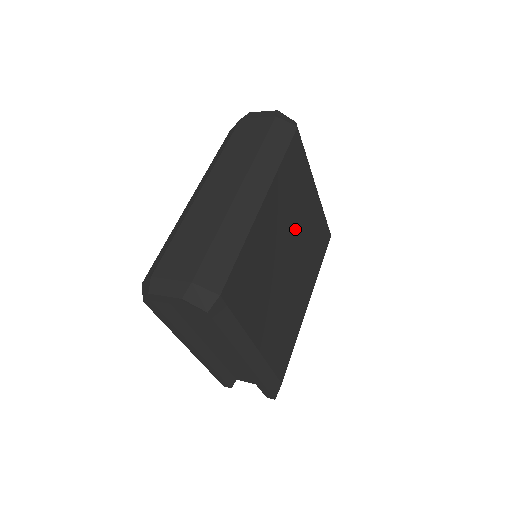
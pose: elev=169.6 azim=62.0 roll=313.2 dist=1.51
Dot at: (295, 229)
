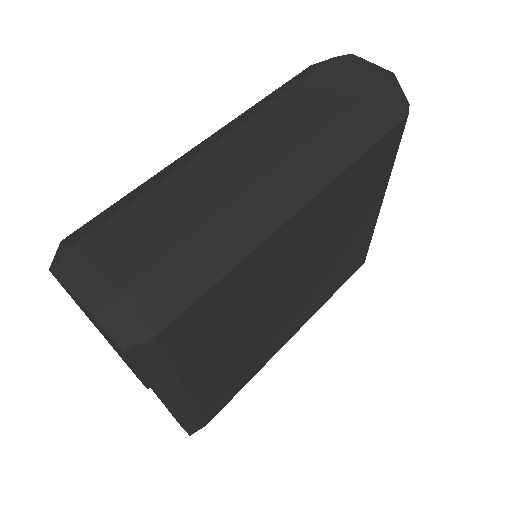
Dot at: (325, 251)
